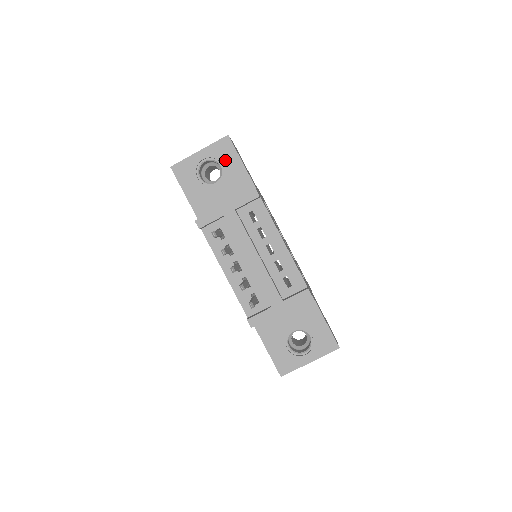
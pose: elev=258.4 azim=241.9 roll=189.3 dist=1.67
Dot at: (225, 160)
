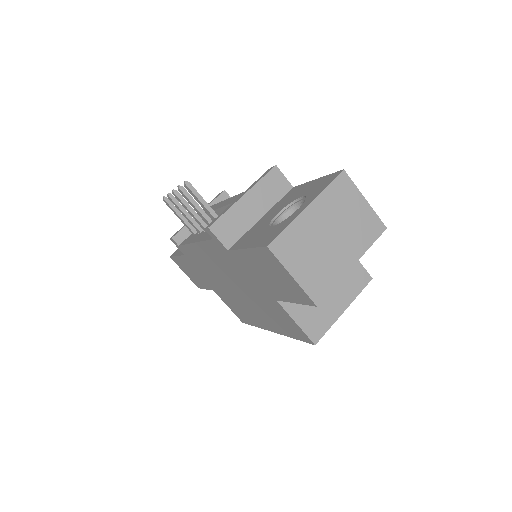
Dot at: occluded
